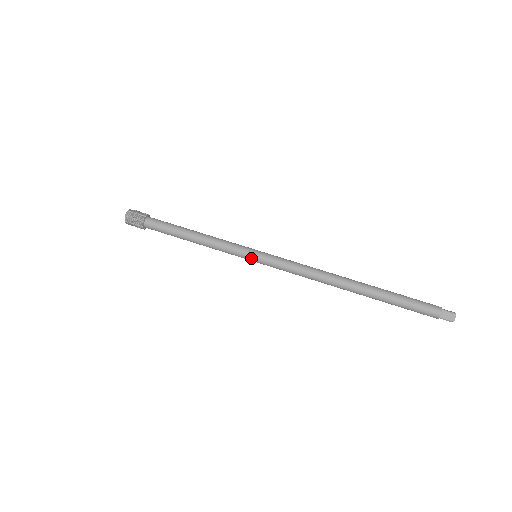
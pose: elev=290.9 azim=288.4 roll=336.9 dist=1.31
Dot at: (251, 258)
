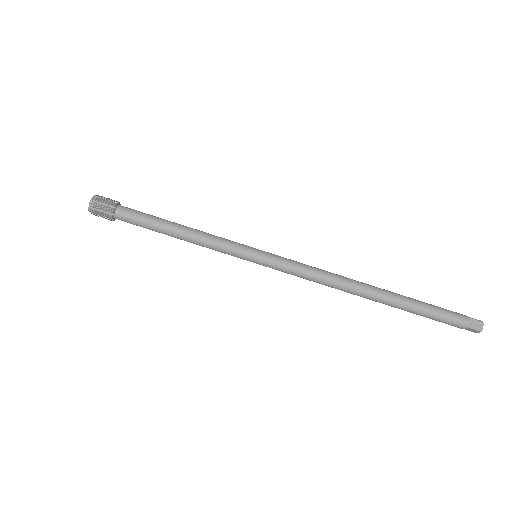
Dot at: (251, 256)
